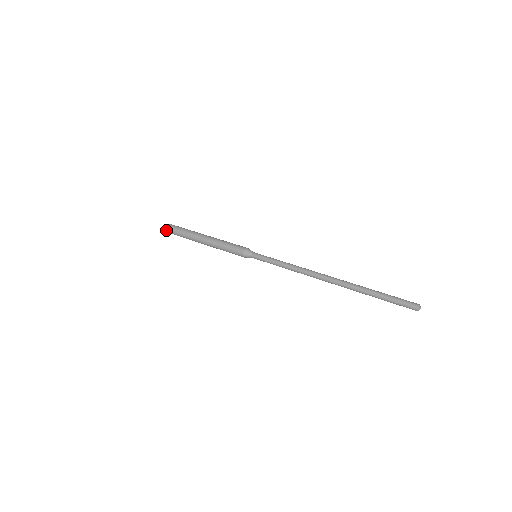
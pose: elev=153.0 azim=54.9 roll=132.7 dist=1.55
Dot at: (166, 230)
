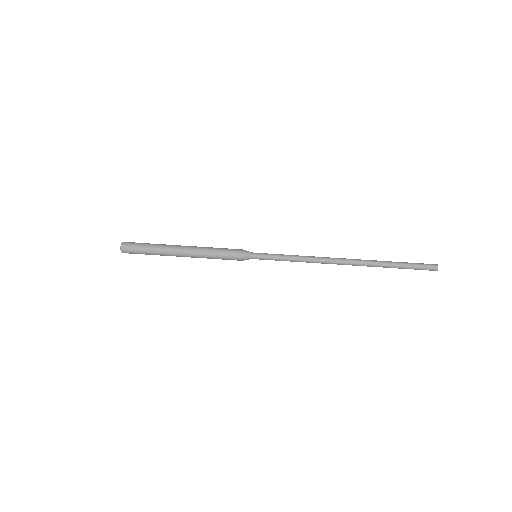
Dot at: (122, 252)
